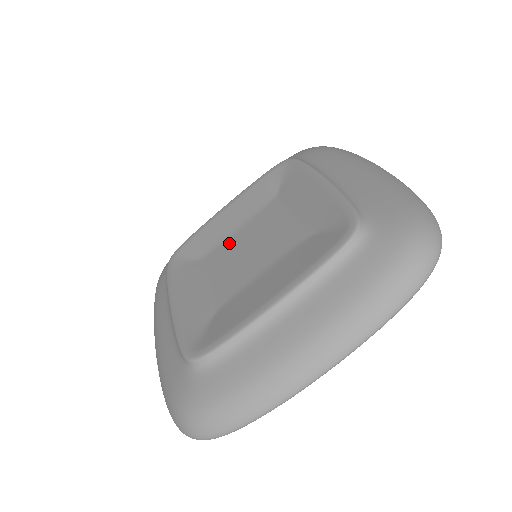
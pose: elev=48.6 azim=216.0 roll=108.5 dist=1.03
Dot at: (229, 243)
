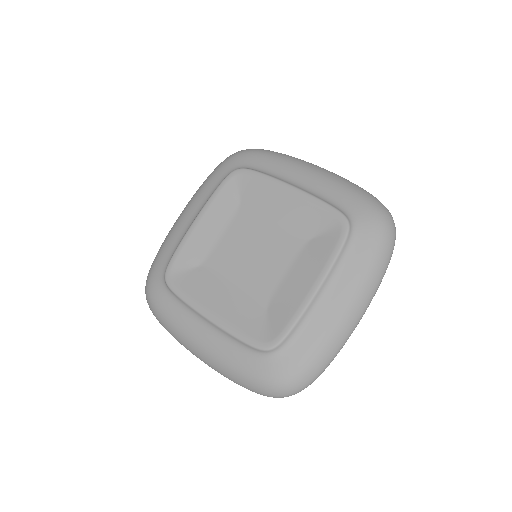
Dot at: (257, 225)
